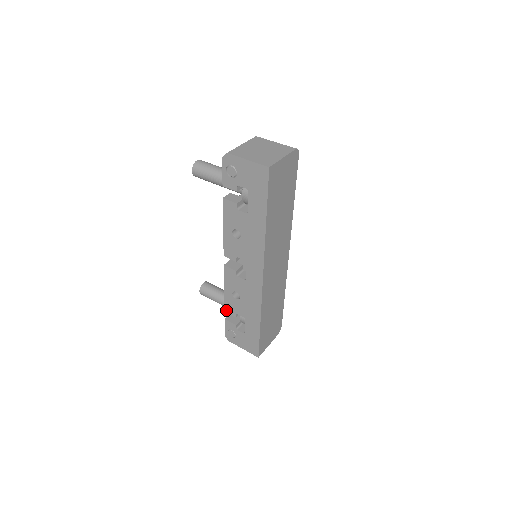
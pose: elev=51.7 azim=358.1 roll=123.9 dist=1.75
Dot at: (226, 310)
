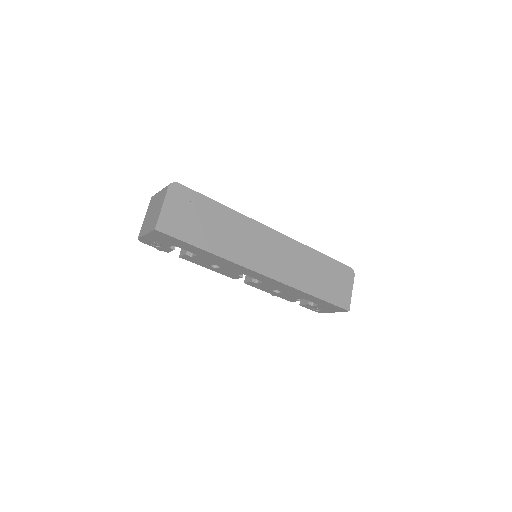
Dot at: (290, 301)
